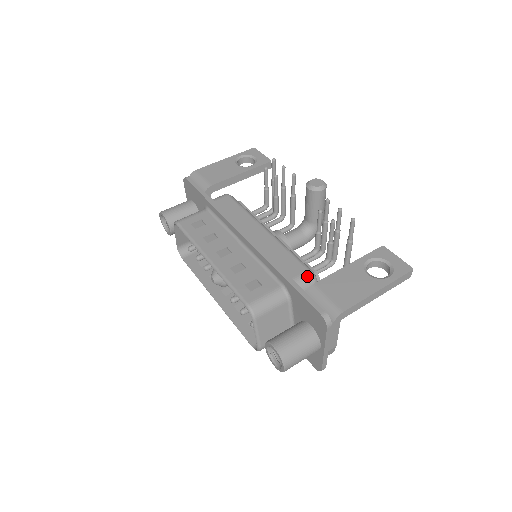
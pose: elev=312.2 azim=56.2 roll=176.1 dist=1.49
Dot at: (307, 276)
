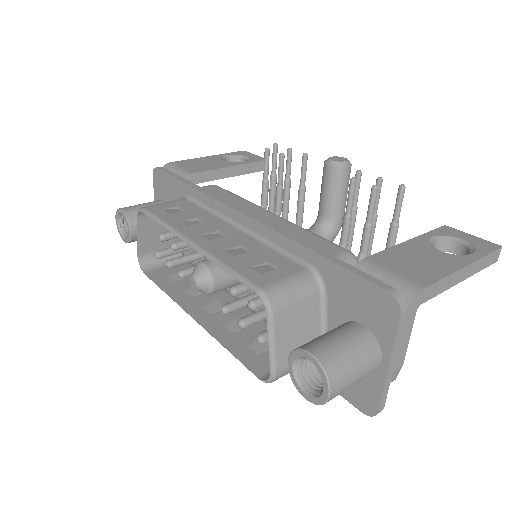
Dot at: (346, 256)
